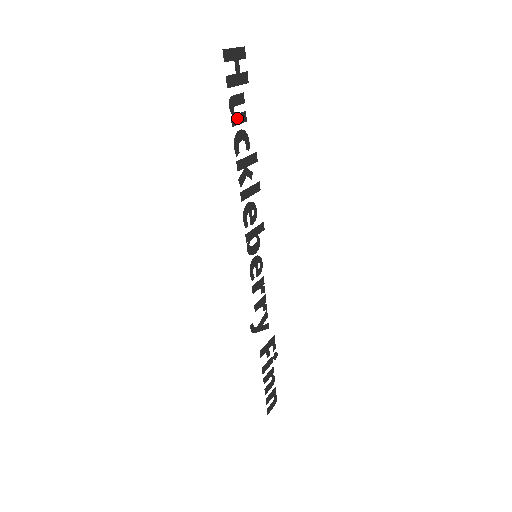
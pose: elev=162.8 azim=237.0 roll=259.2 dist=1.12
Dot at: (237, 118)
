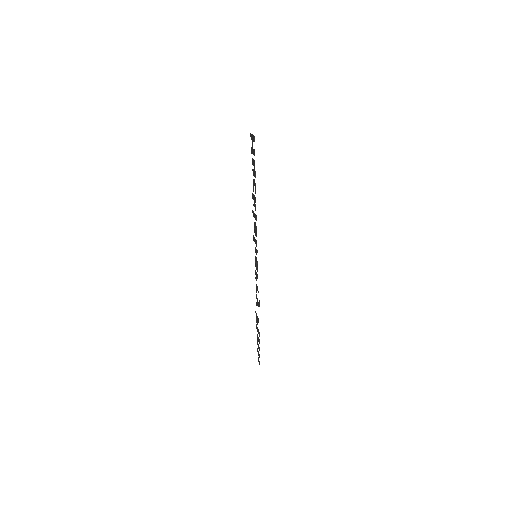
Dot at: (254, 173)
